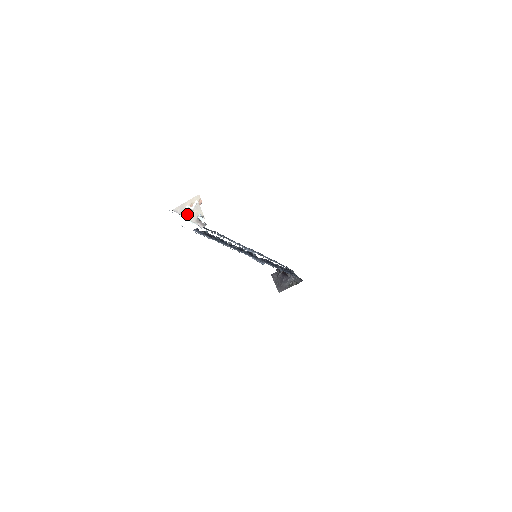
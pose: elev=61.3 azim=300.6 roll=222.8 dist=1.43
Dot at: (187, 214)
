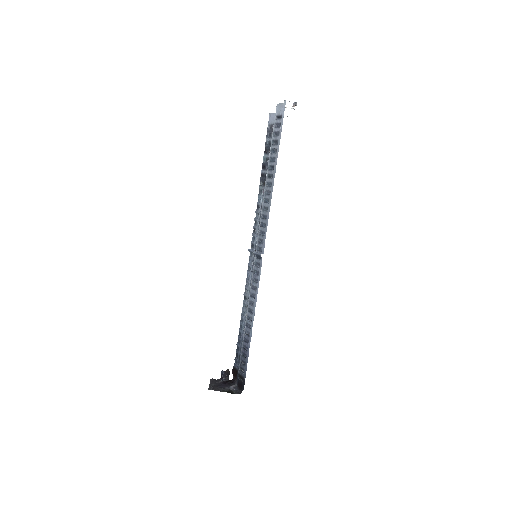
Dot at: (285, 107)
